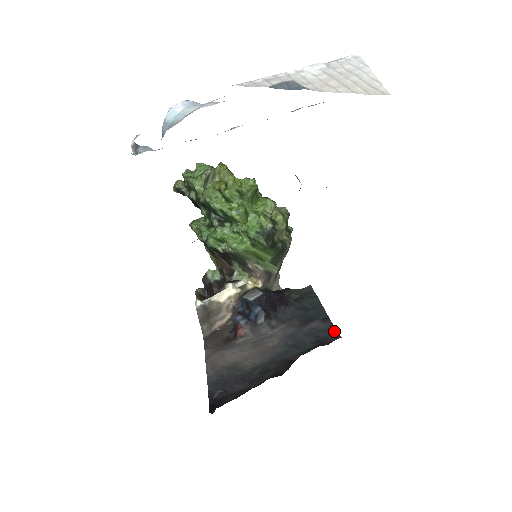
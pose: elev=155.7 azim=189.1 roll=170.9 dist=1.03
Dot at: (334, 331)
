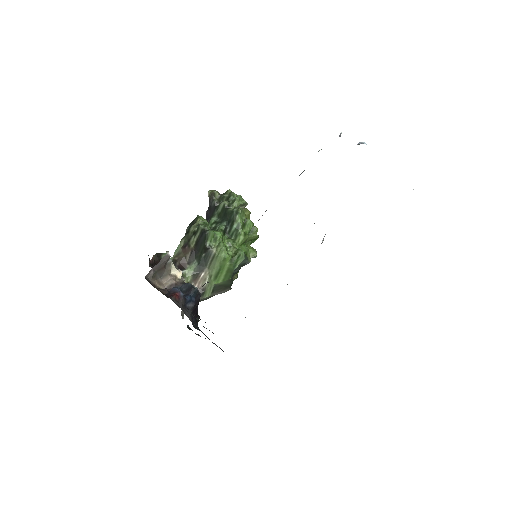
Dot at: occluded
